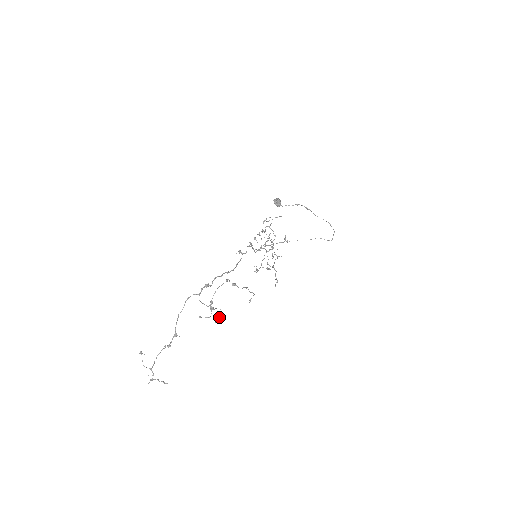
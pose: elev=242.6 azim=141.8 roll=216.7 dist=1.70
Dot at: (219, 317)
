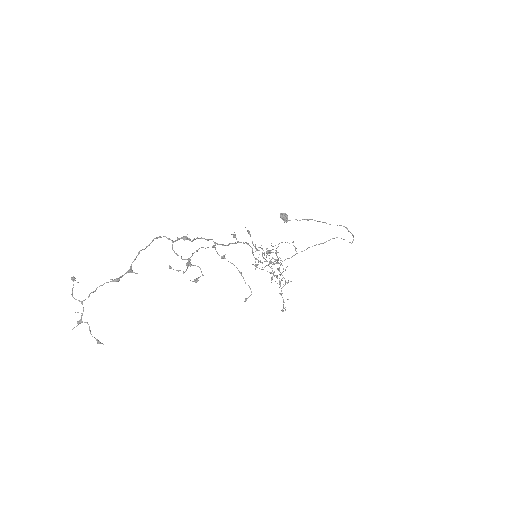
Dot at: (197, 278)
